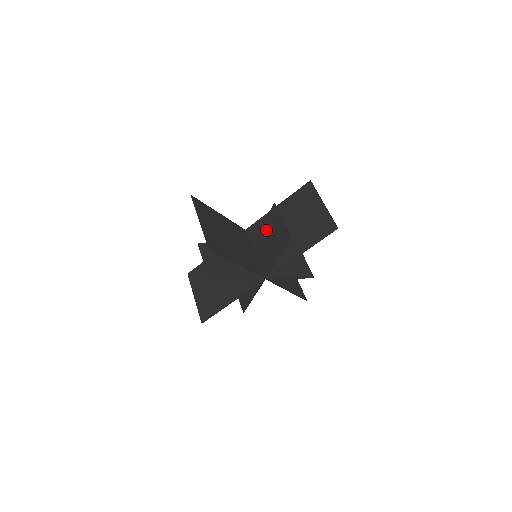
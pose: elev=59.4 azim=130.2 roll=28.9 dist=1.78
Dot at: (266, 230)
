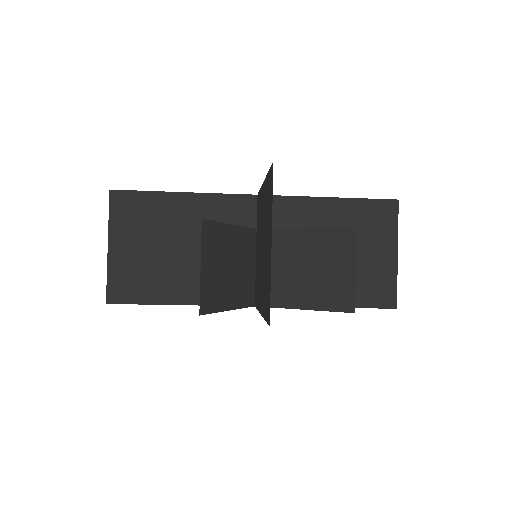
Dot at: (307, 245)
